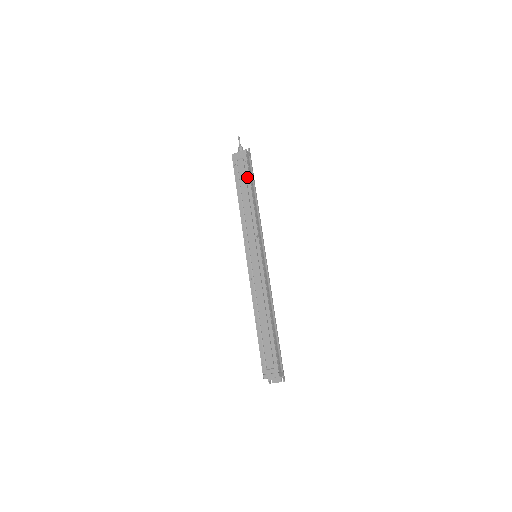
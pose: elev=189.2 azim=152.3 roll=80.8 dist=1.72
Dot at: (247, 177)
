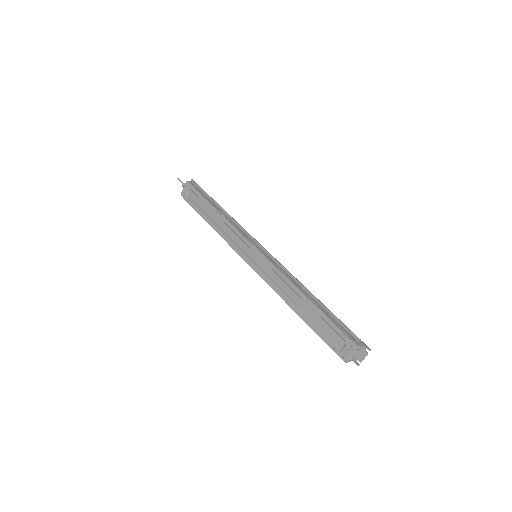
Dot at: (202, 199)
